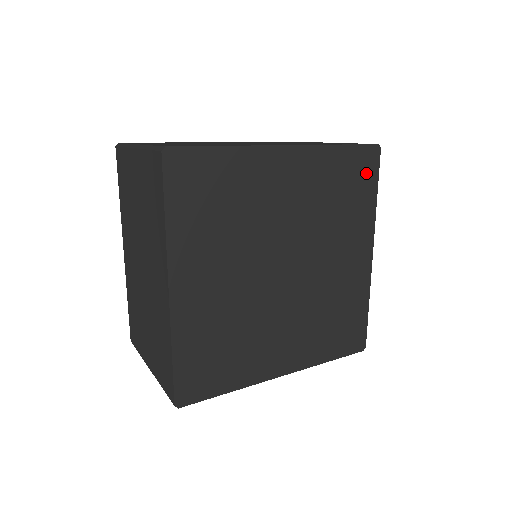
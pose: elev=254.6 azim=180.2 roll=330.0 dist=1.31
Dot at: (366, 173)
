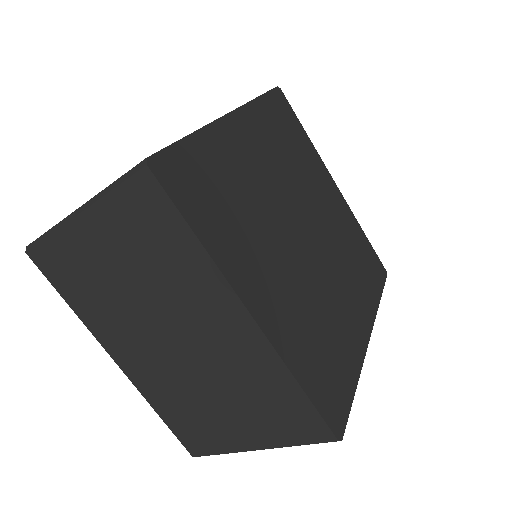
Dot at: (288, 115)
